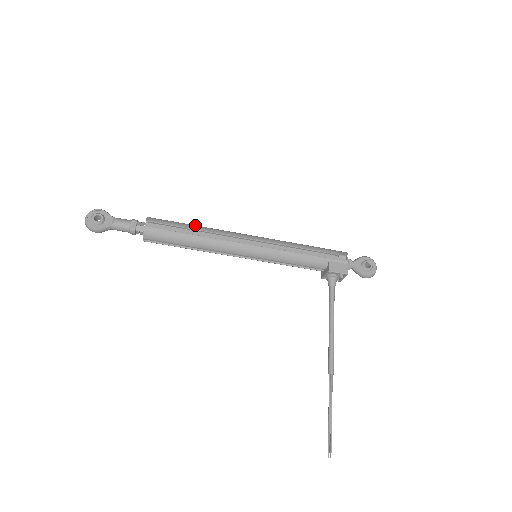
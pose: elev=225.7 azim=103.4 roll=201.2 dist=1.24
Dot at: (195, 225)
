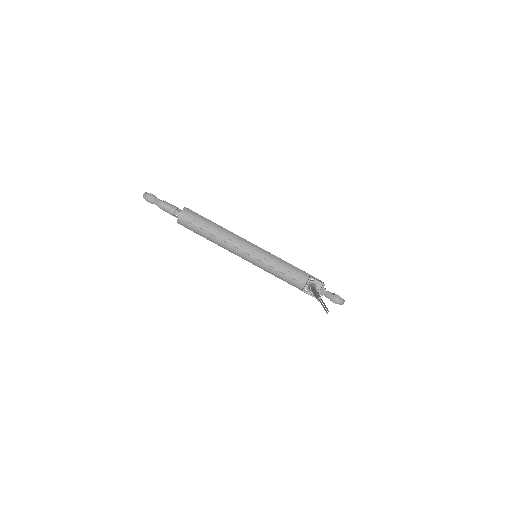
Dot at: occluded
